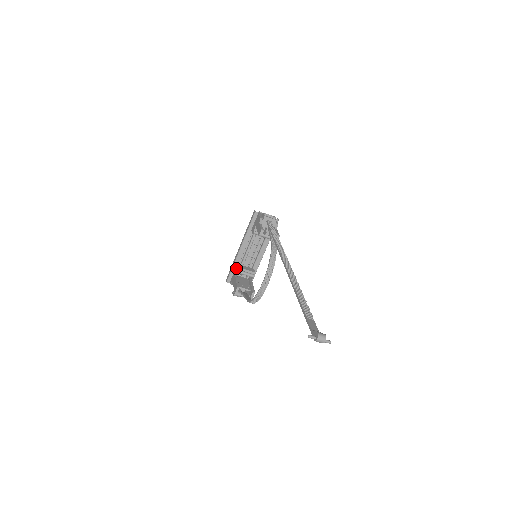
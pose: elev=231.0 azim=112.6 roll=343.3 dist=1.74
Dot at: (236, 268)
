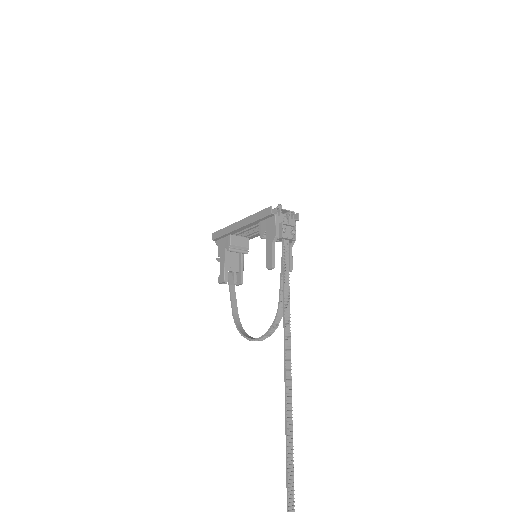
Dot at: (227, 240)
